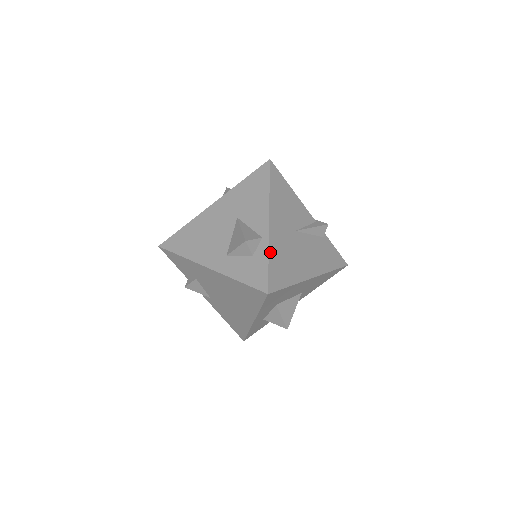
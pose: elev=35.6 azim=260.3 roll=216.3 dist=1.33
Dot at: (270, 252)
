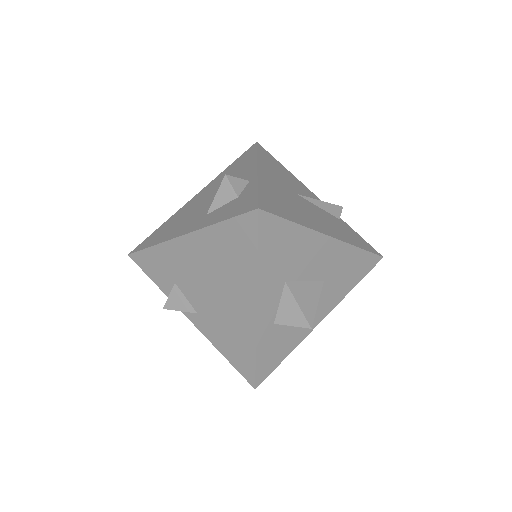
Dot at: (260, 185)
